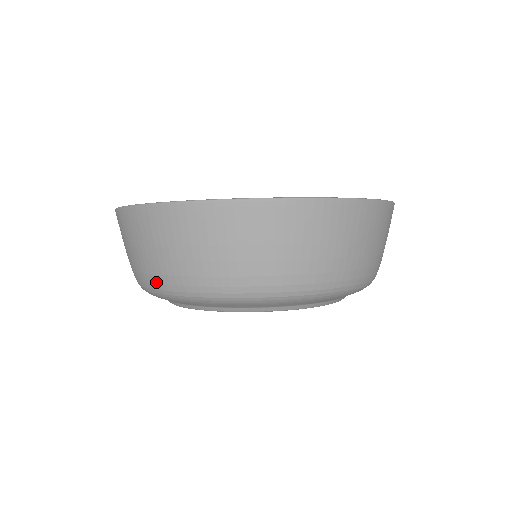
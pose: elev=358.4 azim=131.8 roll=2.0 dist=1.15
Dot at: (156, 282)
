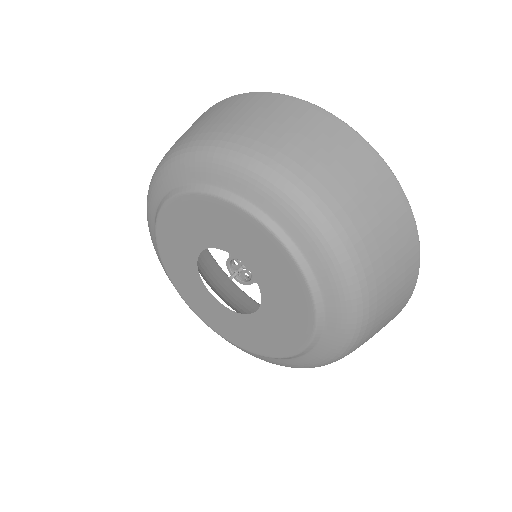
Dot at: (188, 141)
